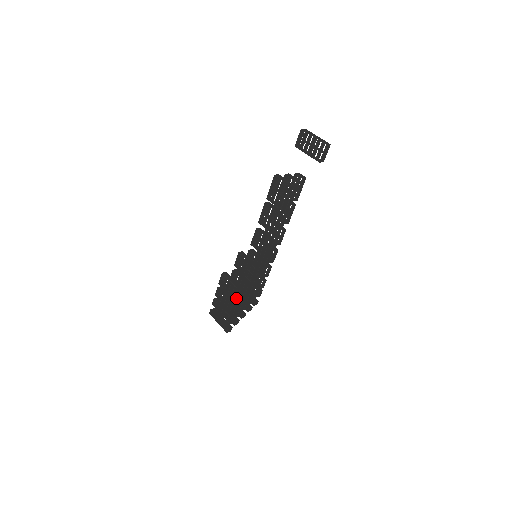
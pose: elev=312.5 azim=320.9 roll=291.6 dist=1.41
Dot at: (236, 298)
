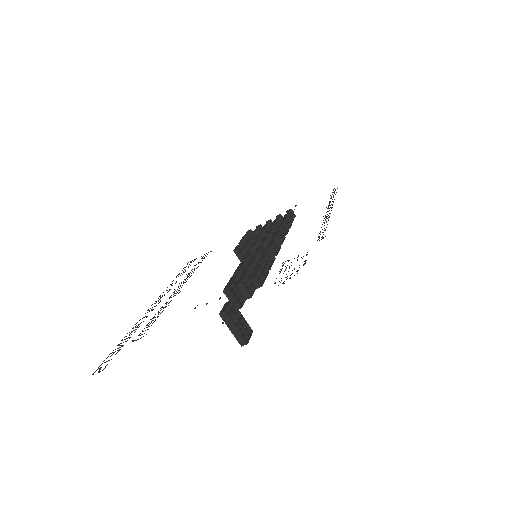
Dot at: occluded
